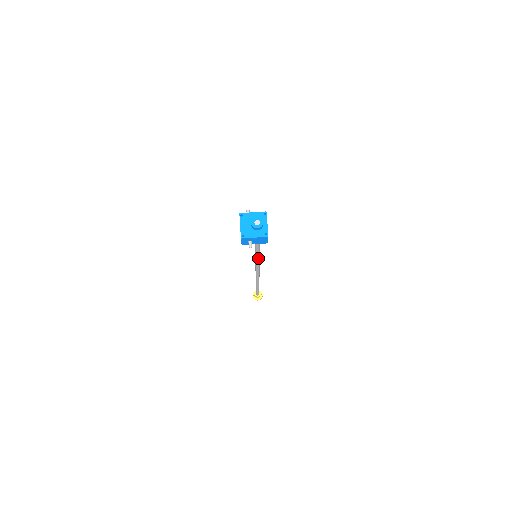
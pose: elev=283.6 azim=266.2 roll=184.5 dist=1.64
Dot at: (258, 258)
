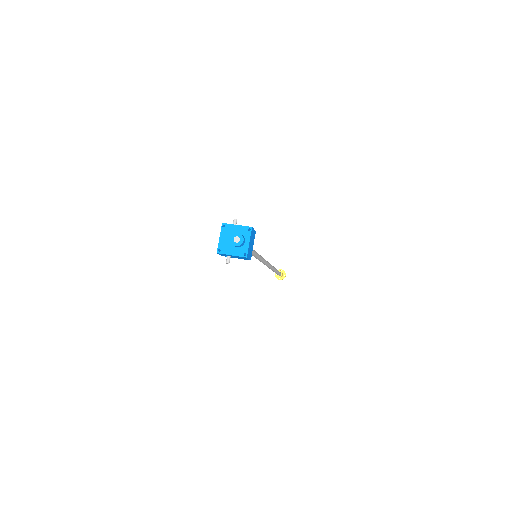
Dot at: (258, 258)
